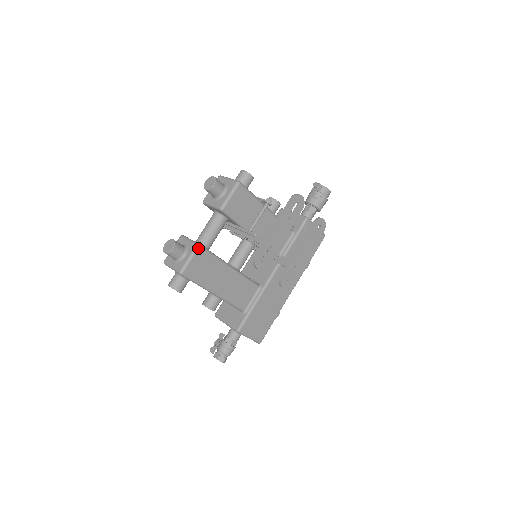
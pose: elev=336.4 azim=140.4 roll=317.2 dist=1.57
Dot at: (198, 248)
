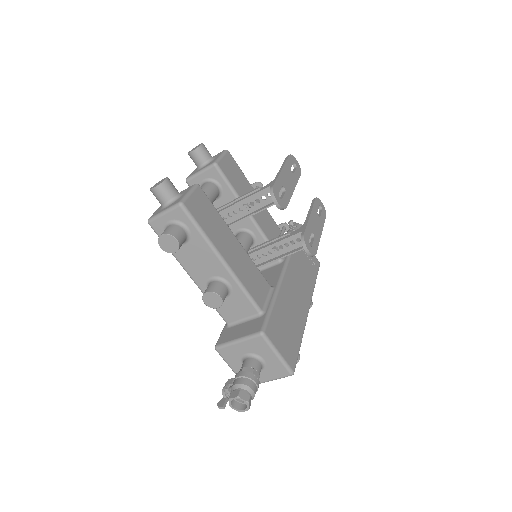
Dot at: (197, 186)
